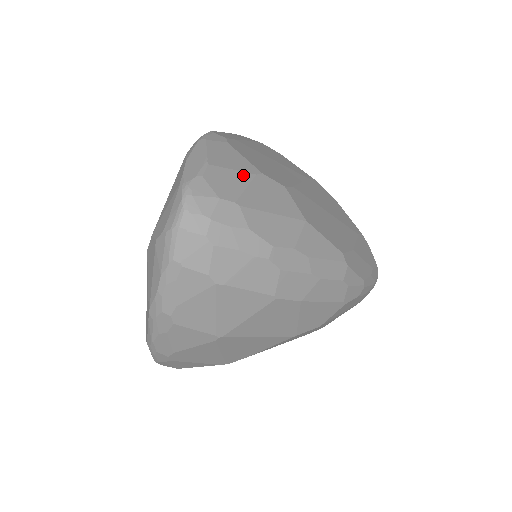
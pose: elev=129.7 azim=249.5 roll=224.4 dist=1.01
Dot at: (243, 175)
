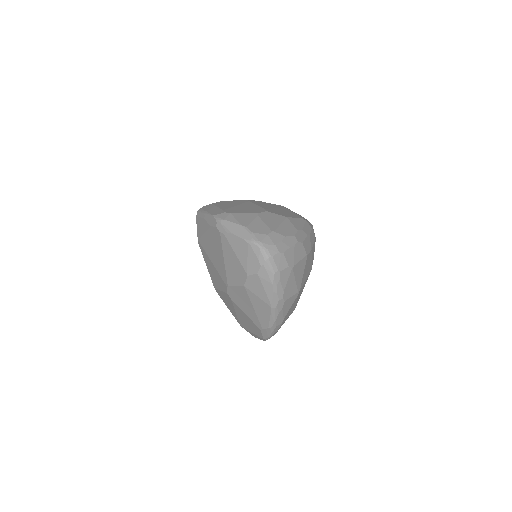
Dot at: (257, 220)
